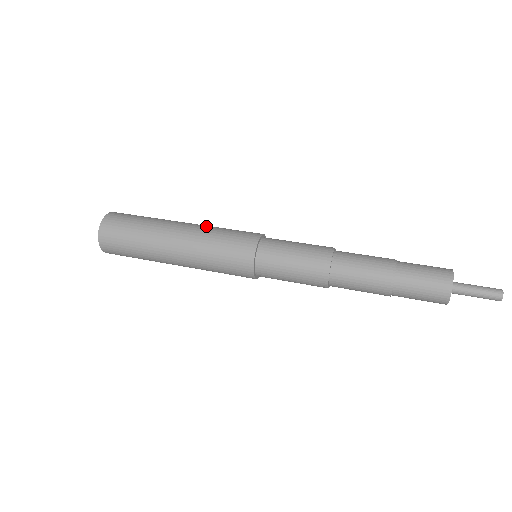
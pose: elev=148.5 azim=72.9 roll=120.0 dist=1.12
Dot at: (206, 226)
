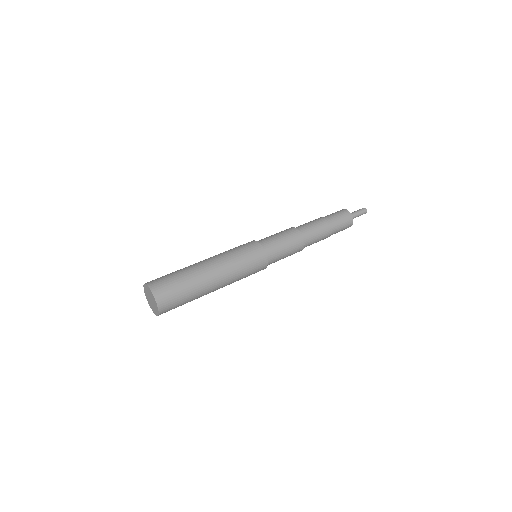
Dot at: (219, 254)
